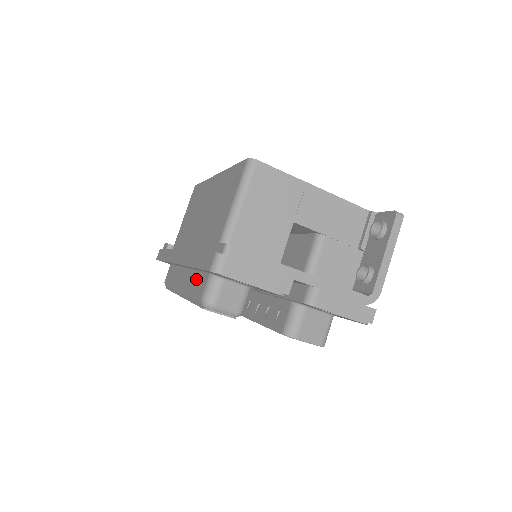
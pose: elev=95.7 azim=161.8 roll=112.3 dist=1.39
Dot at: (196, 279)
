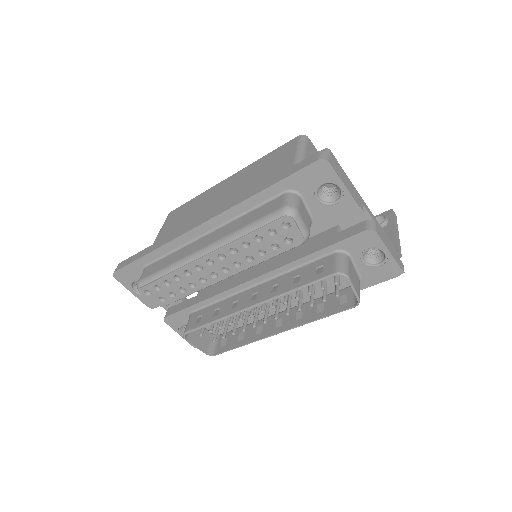
Dot at: (252, 214)
